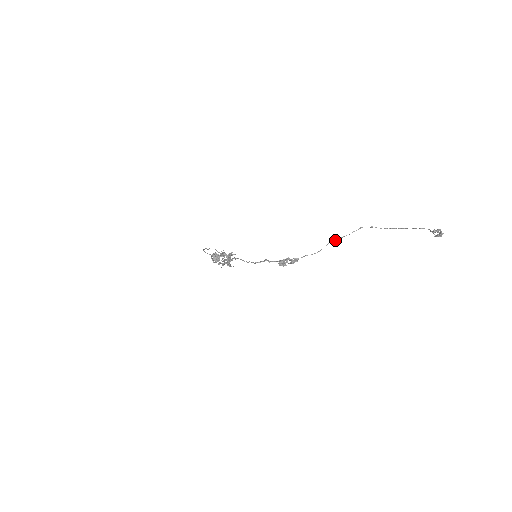
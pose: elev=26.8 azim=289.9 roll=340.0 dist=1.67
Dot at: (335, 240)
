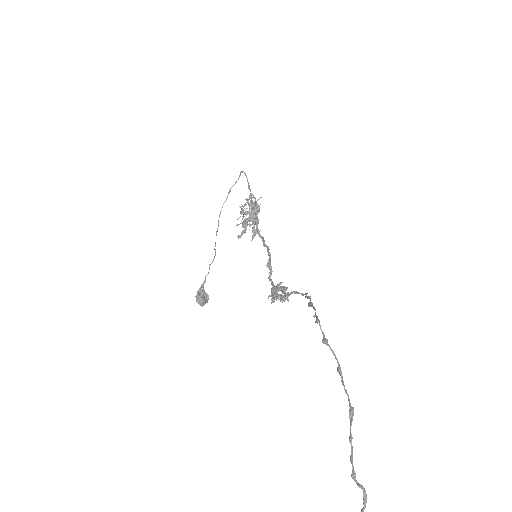
Dot at: (308, 298)
